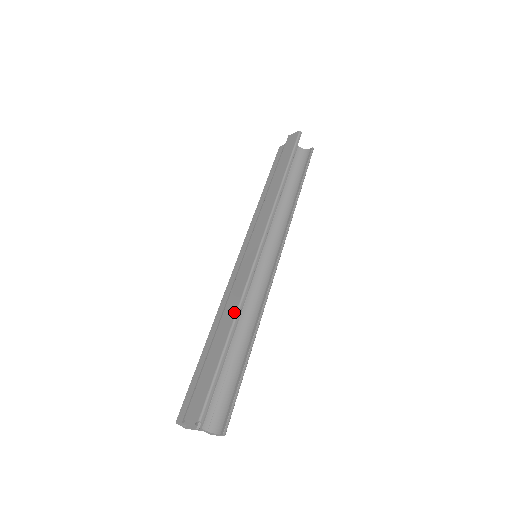
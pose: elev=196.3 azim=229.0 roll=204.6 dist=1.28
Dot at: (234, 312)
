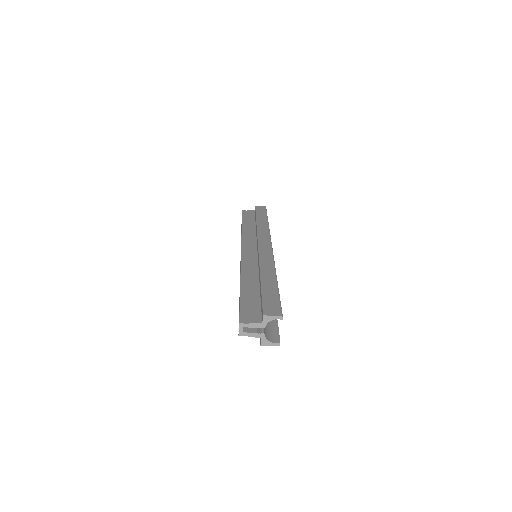
Dot at: (273, 271)
